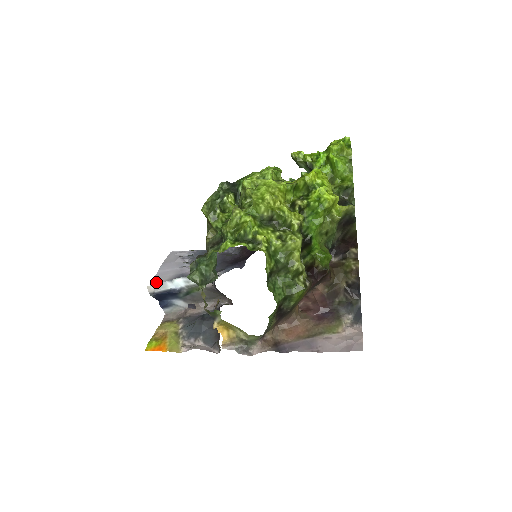
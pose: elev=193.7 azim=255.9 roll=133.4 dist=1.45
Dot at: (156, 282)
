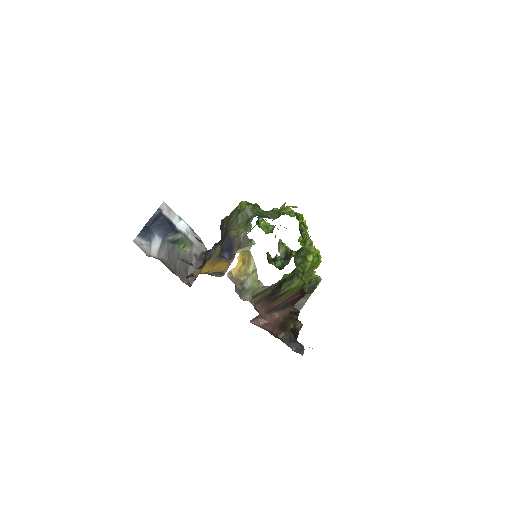
Dot at: occluded
